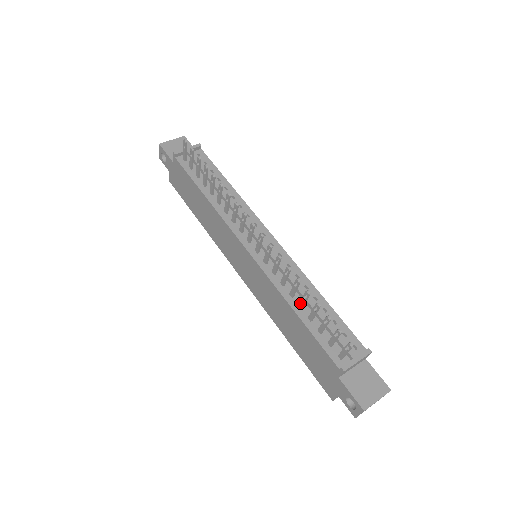
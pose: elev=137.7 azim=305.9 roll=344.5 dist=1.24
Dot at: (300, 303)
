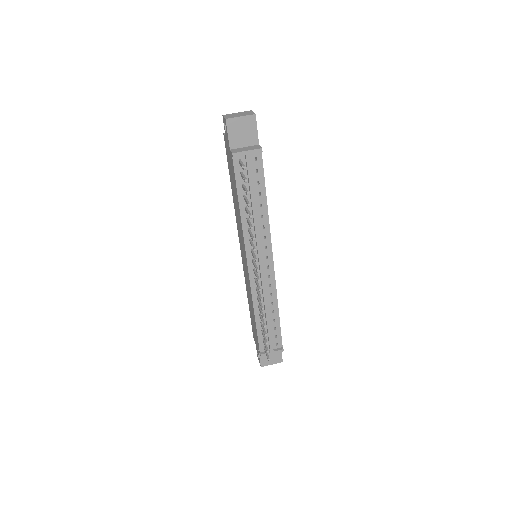
Dot at: (260, 317)
